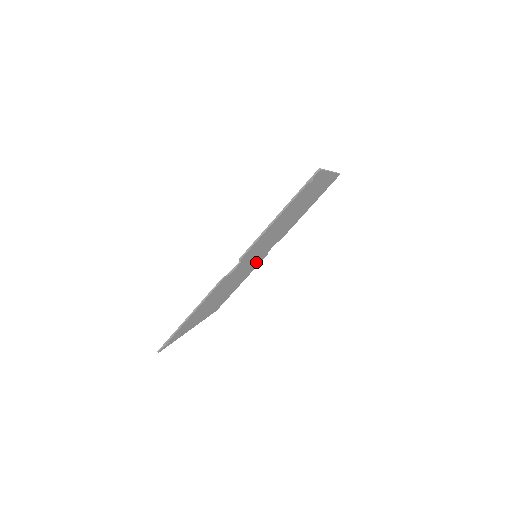
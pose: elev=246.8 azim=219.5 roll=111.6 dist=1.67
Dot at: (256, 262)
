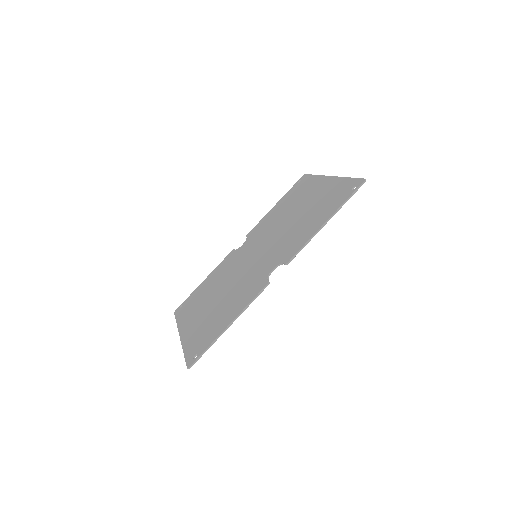
Dot at: (235, 260)
